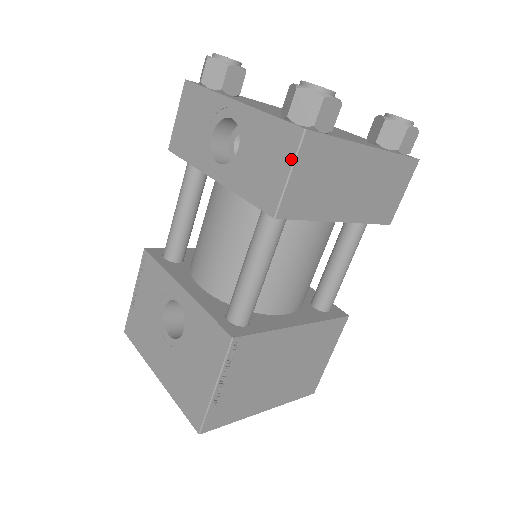
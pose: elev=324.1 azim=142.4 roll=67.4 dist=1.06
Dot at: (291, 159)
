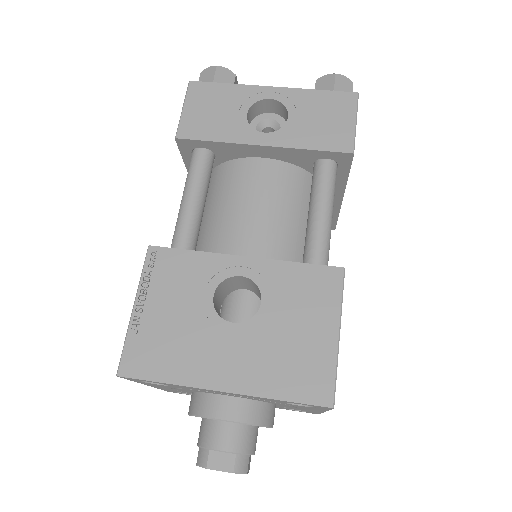
Dot at: (354, 112)
